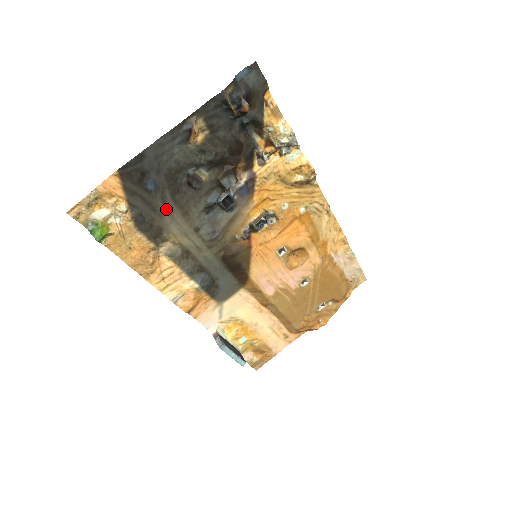
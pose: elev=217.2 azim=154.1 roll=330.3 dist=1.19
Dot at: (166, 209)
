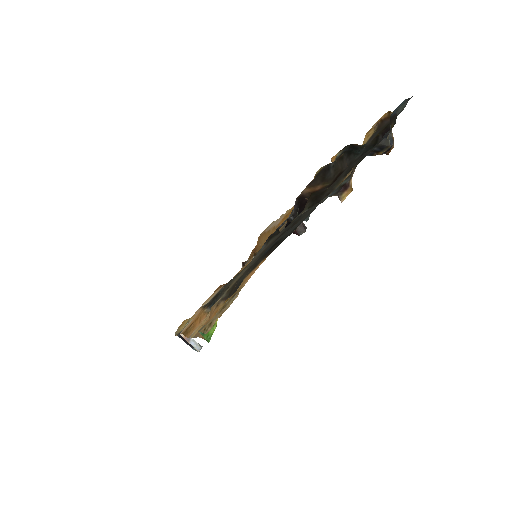
Dot at: (254, 261)
